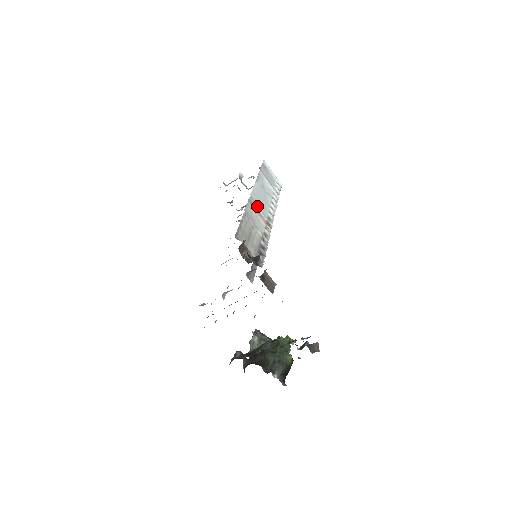
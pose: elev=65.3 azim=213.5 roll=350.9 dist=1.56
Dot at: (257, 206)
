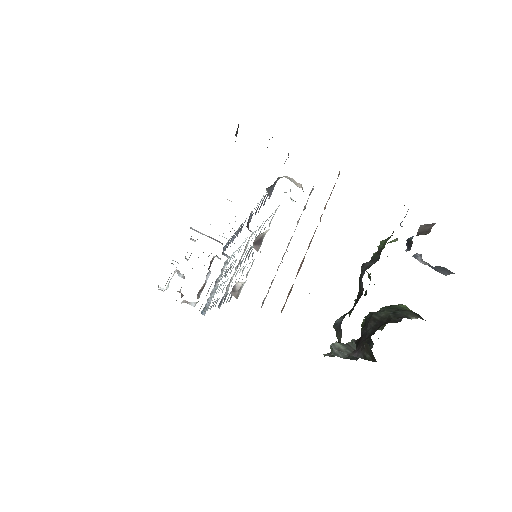
Dot at: occluded
